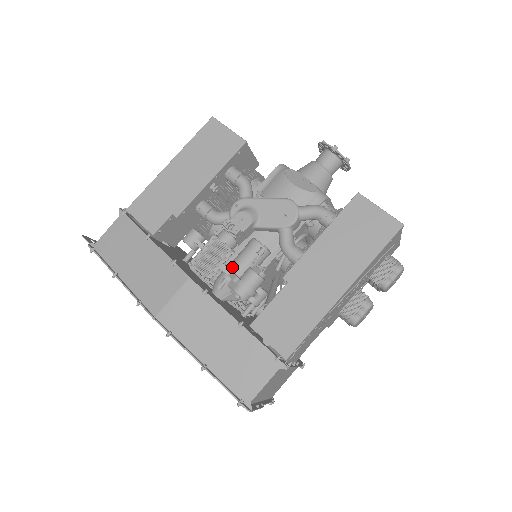
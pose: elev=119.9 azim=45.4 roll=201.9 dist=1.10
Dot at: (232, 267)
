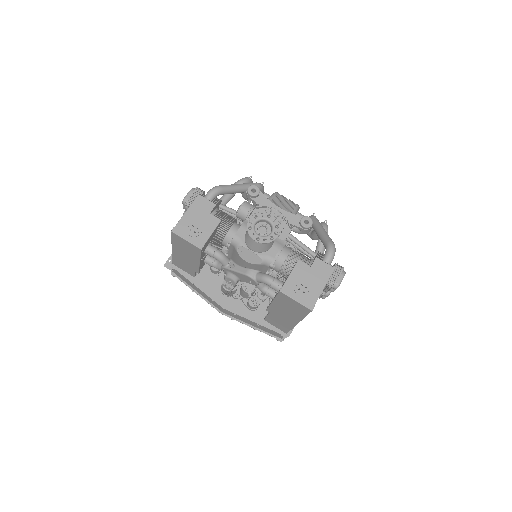
Dot at: (241, 295)
